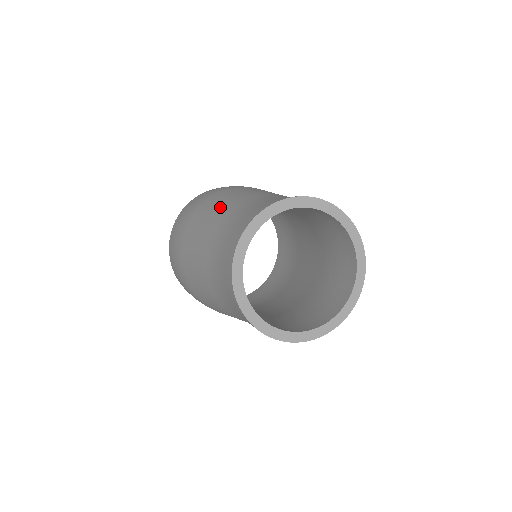
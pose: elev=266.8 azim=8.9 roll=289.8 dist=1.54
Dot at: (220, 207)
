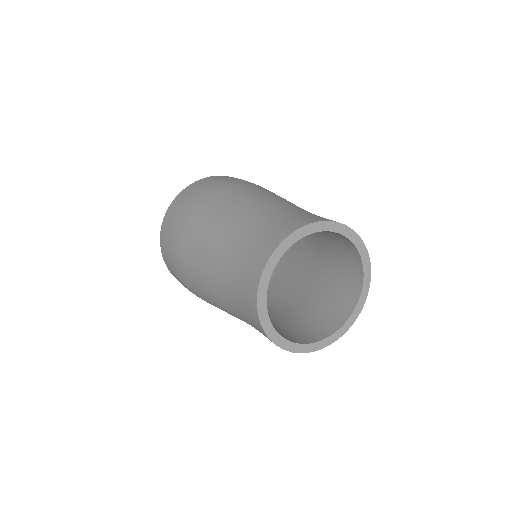
Dot at: (249, 200)
